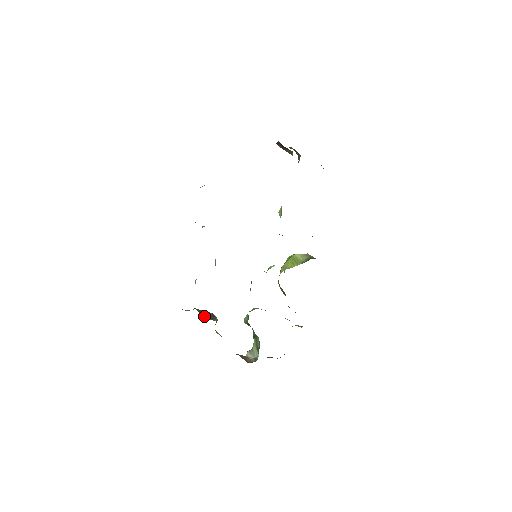
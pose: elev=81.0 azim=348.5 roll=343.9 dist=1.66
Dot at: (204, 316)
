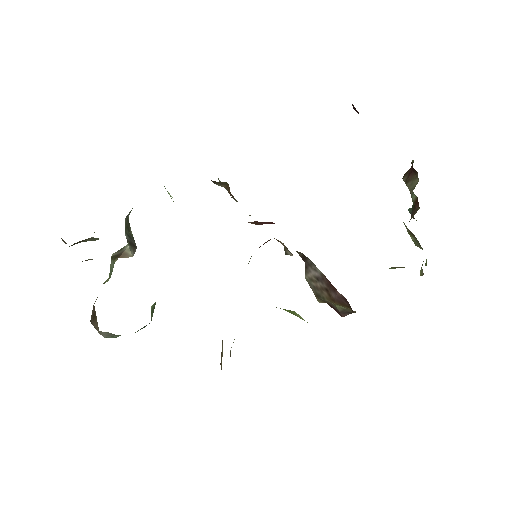
Dot at: (126, 230)
